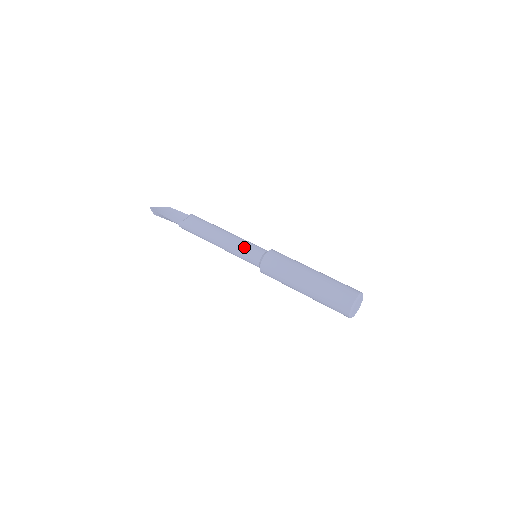
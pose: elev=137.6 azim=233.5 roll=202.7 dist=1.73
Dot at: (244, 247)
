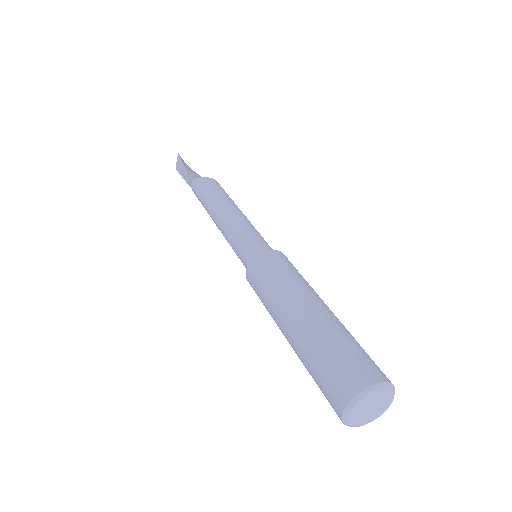
Dot at: (250, 231)
